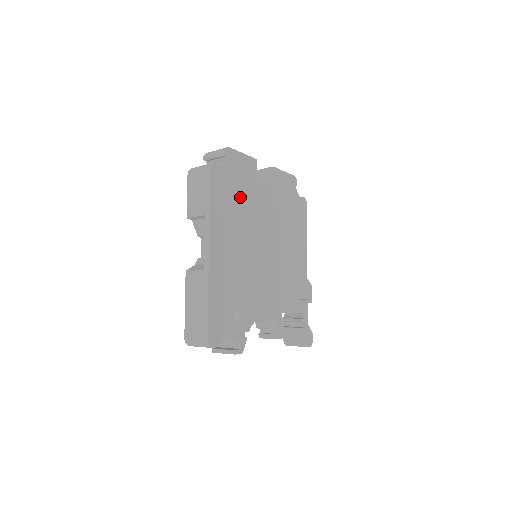
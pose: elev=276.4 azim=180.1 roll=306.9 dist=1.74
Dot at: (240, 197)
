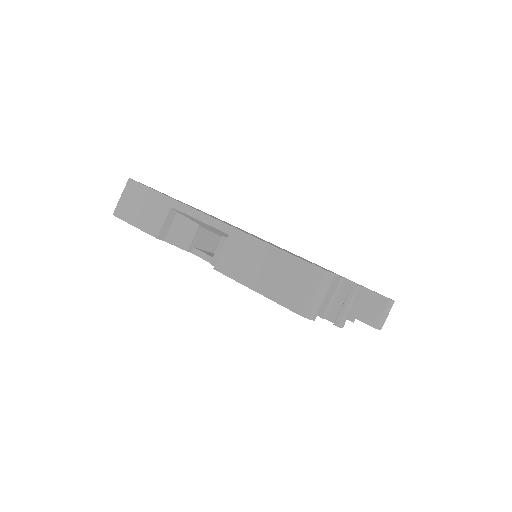
Dot at: occluded
